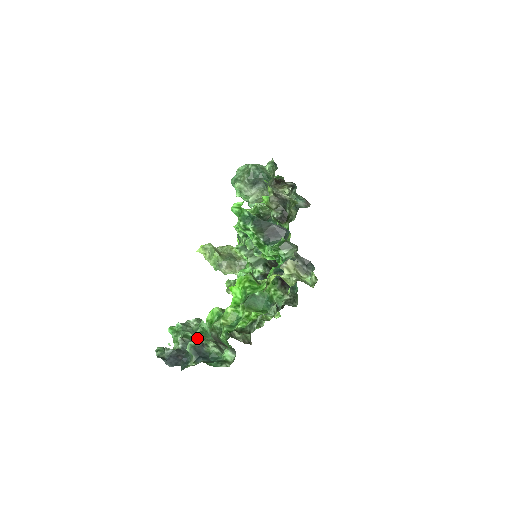
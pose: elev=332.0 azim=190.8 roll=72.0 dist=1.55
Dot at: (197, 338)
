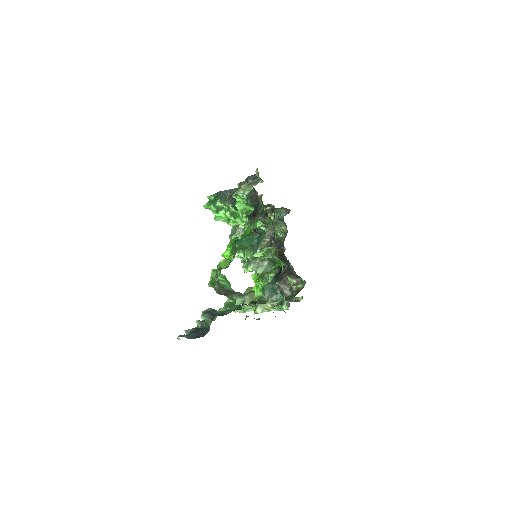
Dot at: occluded
